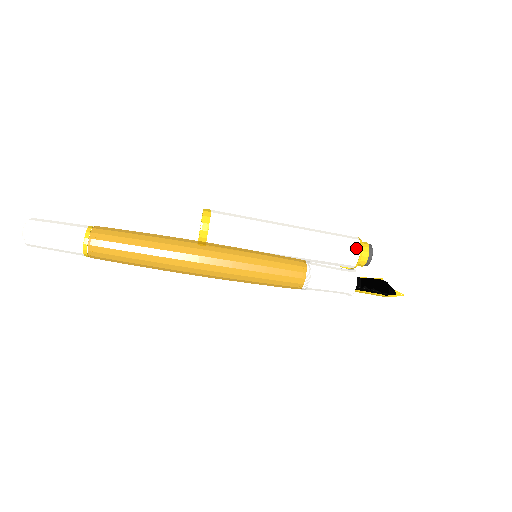
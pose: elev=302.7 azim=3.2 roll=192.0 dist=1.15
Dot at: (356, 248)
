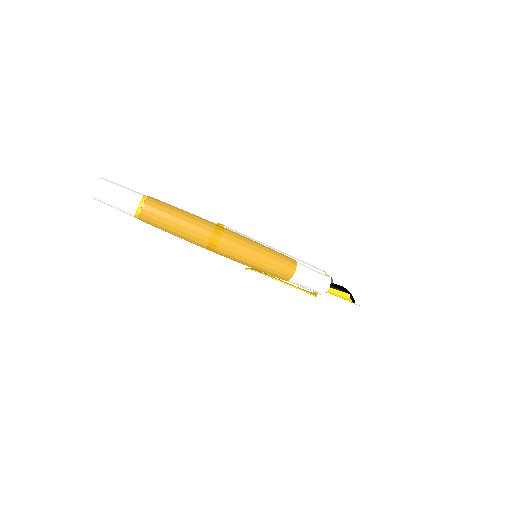
Dot at: (322, 271)
